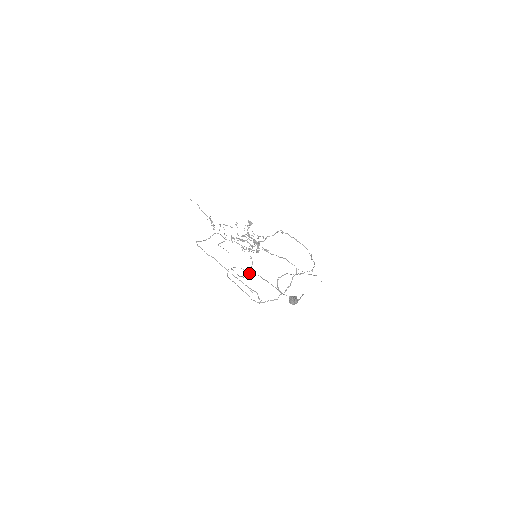
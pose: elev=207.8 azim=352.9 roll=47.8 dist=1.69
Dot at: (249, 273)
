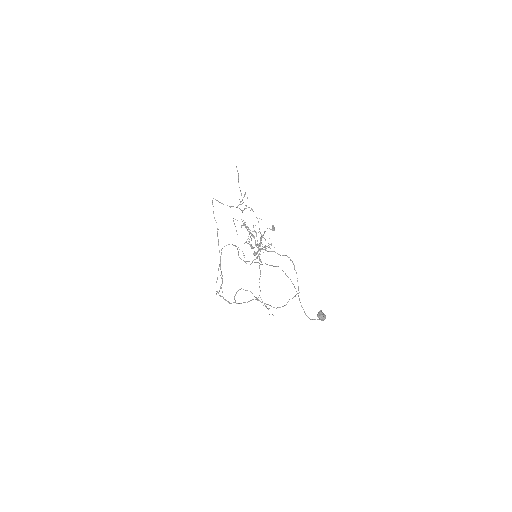
Dot at: occluded
